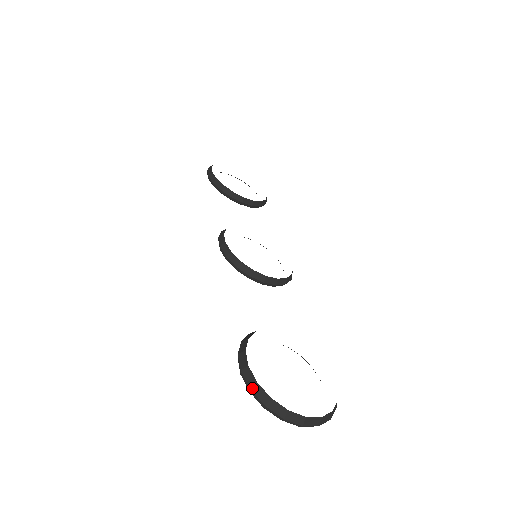
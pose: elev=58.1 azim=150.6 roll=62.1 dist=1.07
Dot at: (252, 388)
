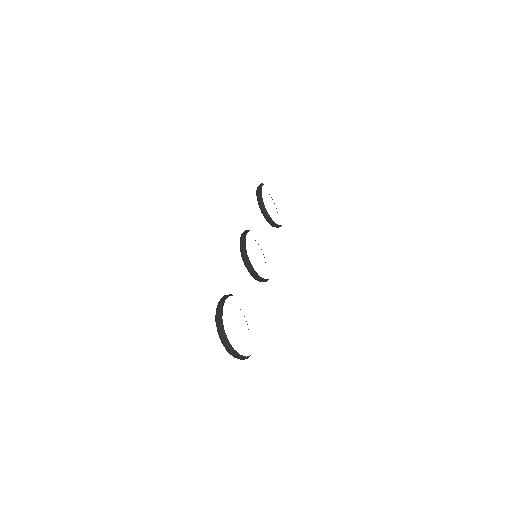
Dot at: (218, 319)
